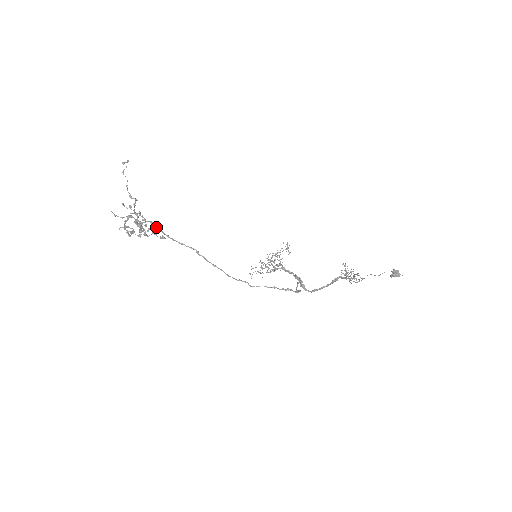
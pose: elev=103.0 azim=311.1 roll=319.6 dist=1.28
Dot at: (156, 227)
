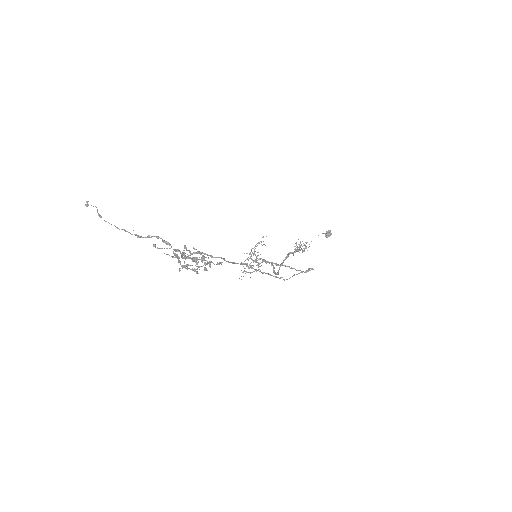
Dot at: (209, 255)
